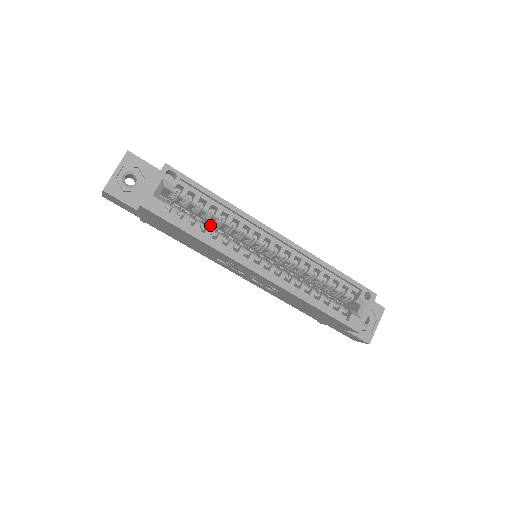
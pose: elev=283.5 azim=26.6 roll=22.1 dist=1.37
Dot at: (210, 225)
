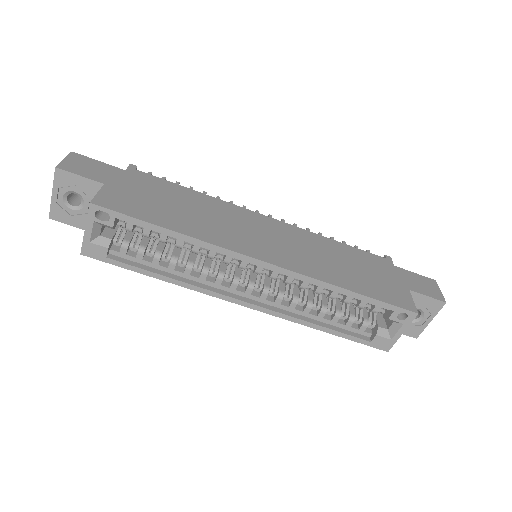
Dot at: occluded
